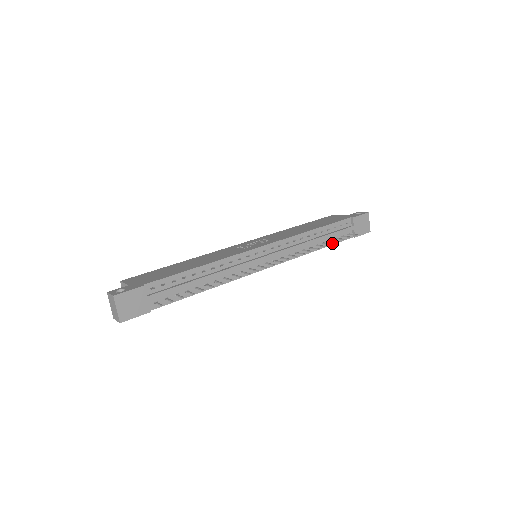
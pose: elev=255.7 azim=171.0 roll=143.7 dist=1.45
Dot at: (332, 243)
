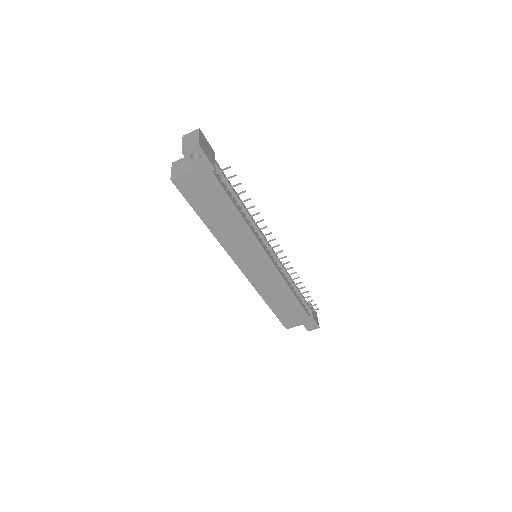
Dot at: (307, 291)
